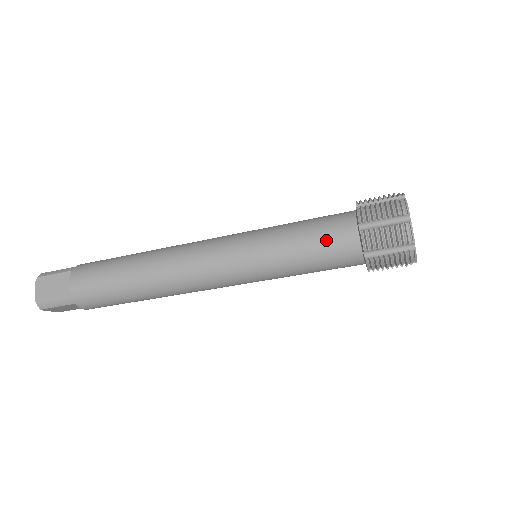
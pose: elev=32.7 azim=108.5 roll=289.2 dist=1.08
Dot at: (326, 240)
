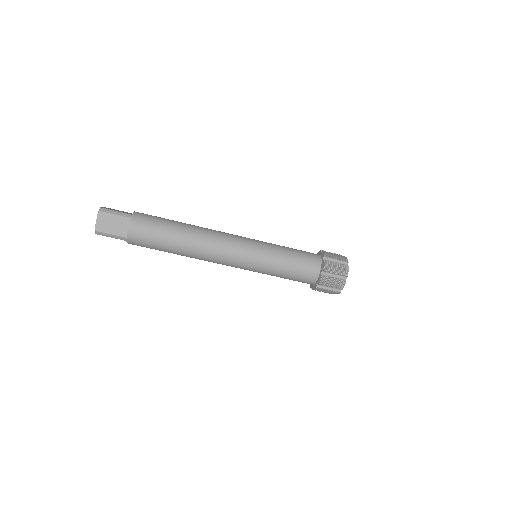
Dot at: (303, 251)
